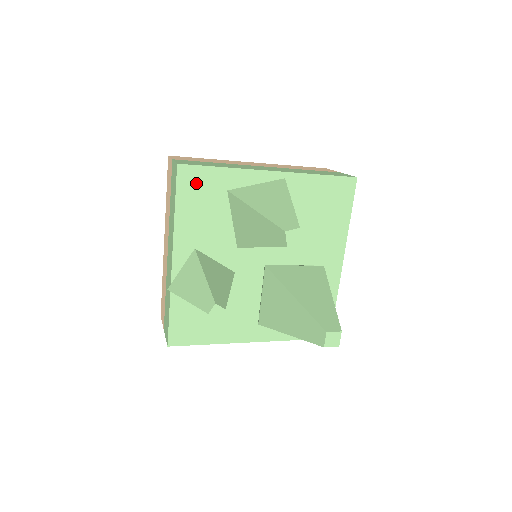
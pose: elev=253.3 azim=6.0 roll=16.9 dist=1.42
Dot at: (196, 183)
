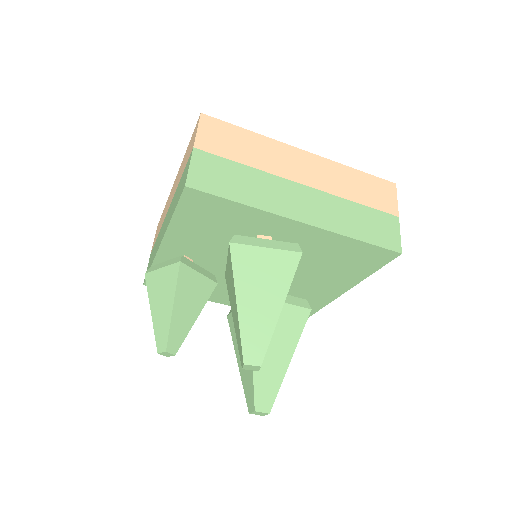
Dot at: (203, 205)
